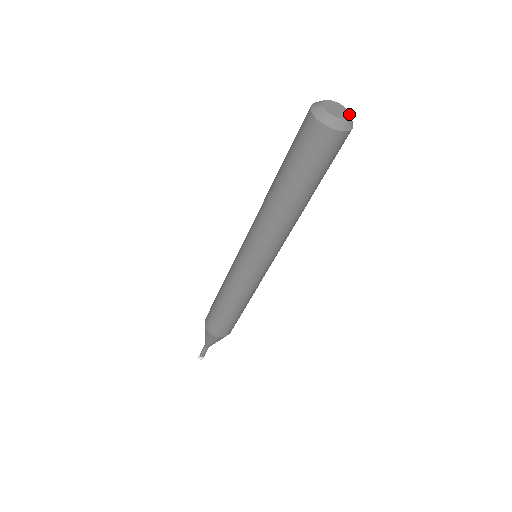
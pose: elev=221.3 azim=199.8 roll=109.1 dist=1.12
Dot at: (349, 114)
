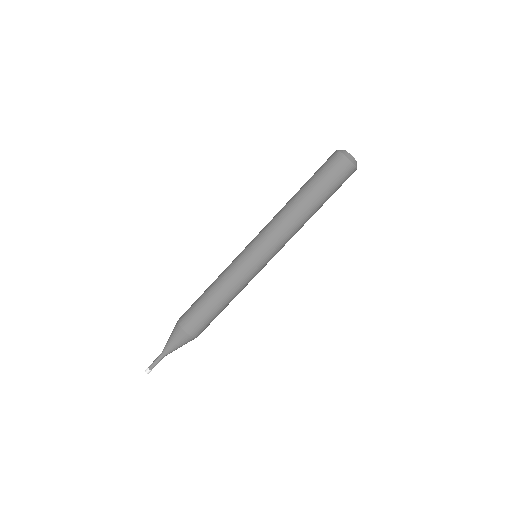
Dot at: occluded
